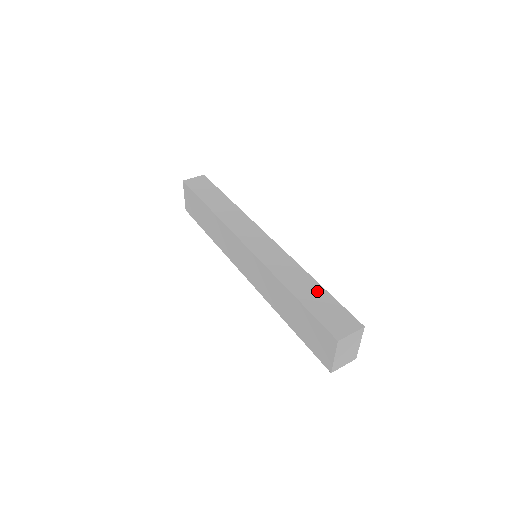
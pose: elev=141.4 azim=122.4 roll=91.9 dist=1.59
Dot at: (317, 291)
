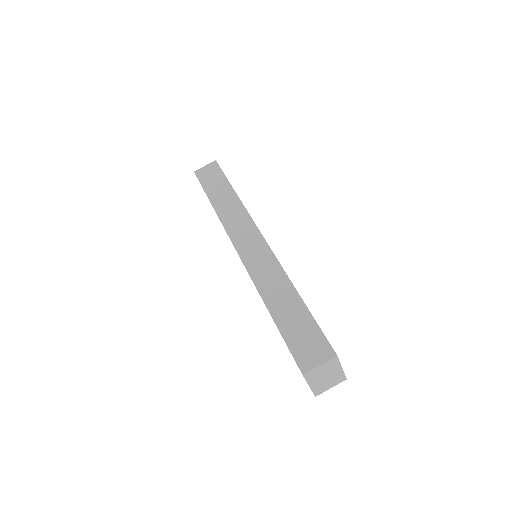
Dot at: (296, 308)
